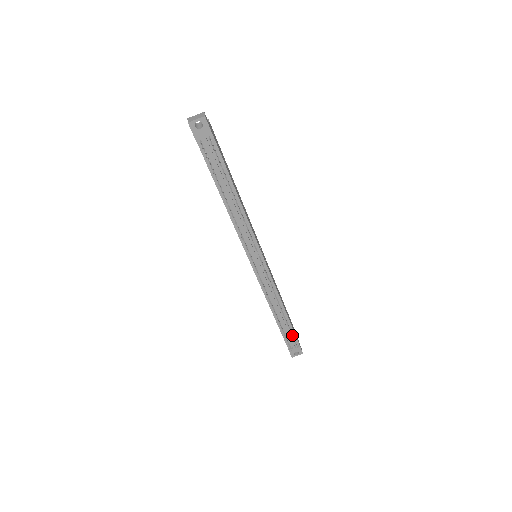
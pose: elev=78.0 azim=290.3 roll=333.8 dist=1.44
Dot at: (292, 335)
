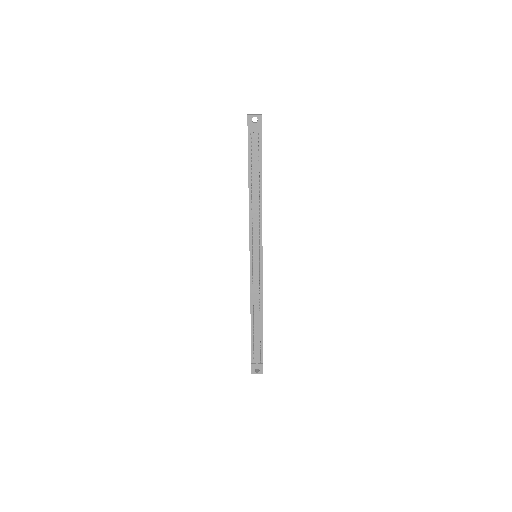
Dot at: (260, 347)
